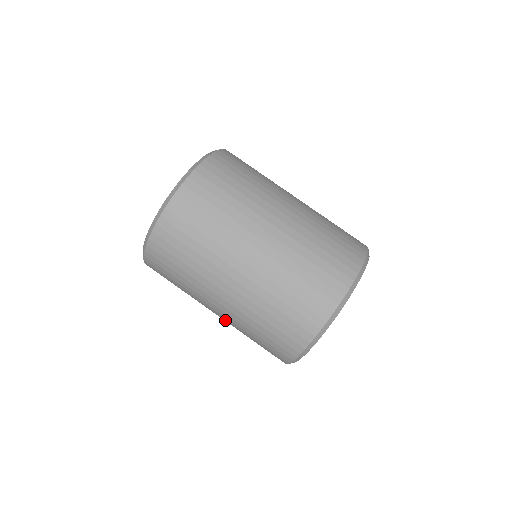
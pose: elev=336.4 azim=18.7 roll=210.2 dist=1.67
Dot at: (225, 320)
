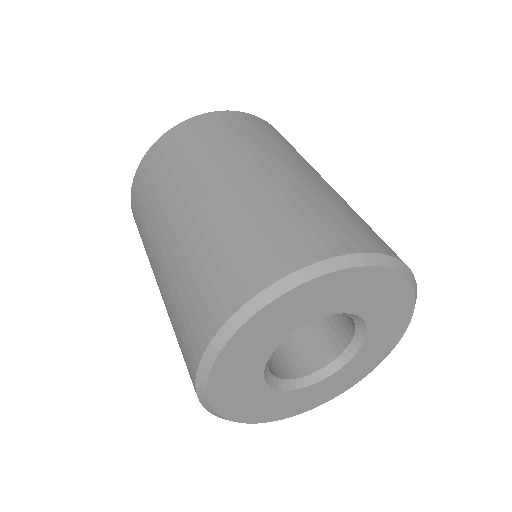
Dot at: (162, 296)
